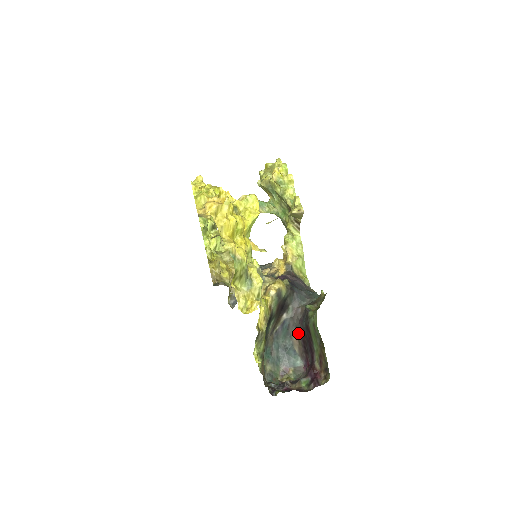
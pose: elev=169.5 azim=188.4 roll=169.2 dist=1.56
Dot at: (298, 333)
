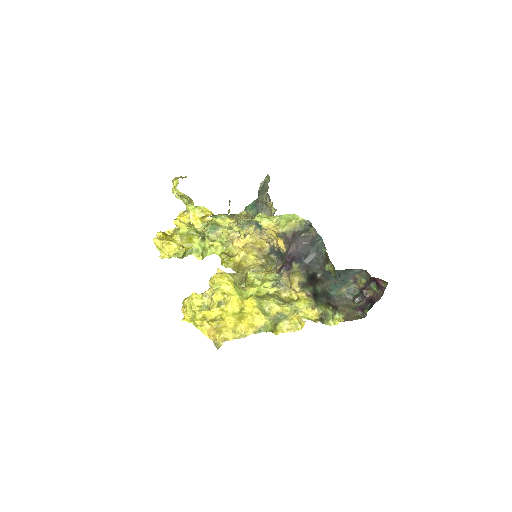
Dot at: occluded
